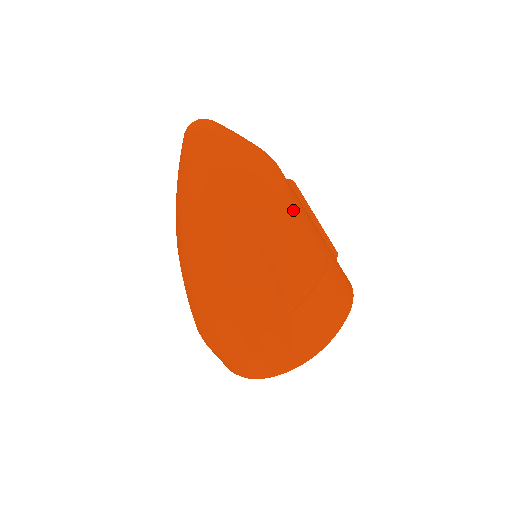
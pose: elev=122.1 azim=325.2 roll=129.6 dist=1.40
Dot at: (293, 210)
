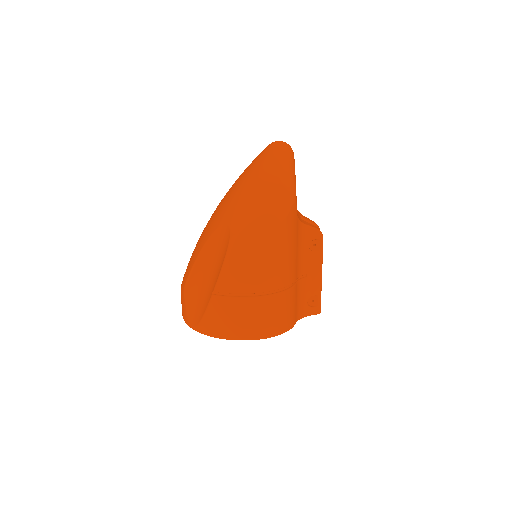
Dot at: (267, 238)
